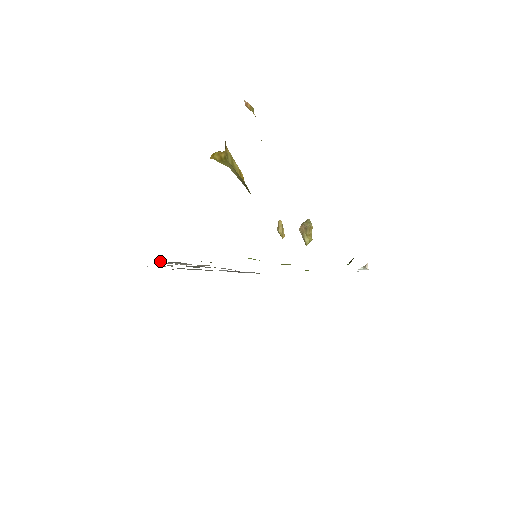
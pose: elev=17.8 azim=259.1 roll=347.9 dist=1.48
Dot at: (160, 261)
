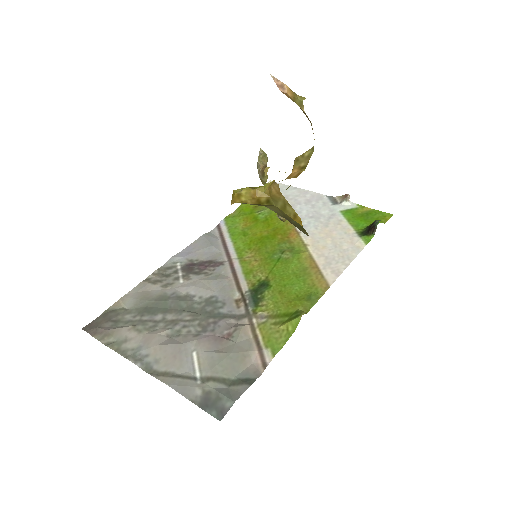
Dot at: (219, 382)
